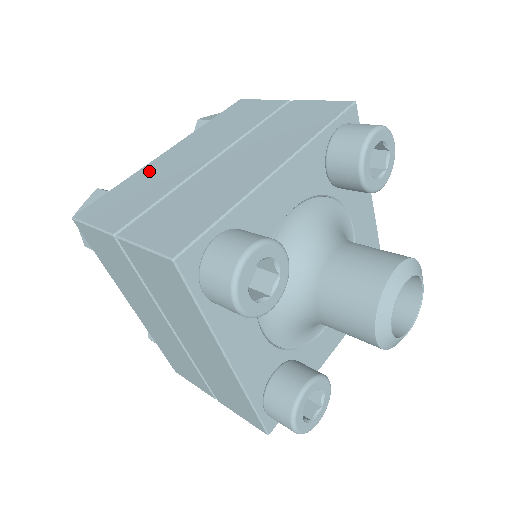
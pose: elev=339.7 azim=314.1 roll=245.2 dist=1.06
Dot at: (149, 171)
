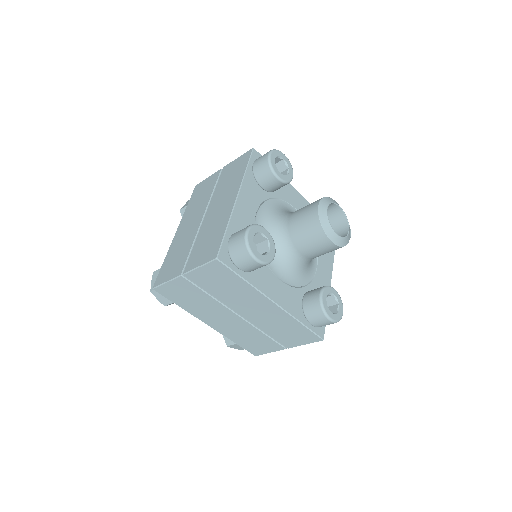
Dot at: occluded
